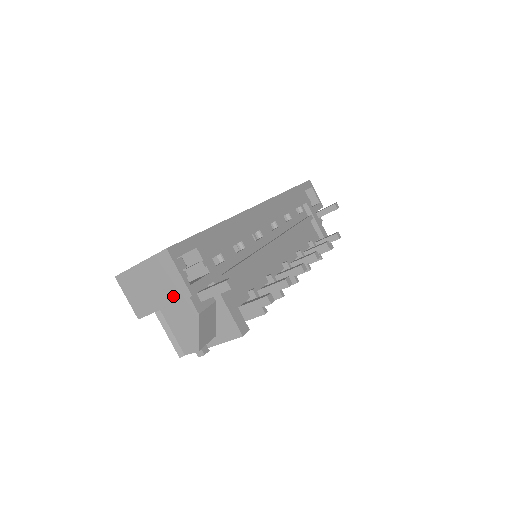
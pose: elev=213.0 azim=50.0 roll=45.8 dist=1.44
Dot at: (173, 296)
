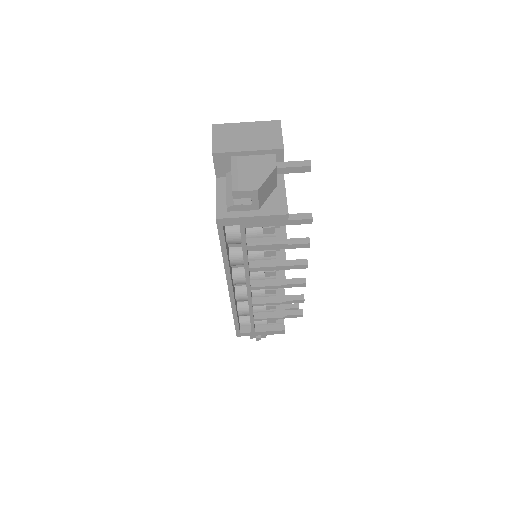
Dot at: (265, 145)
